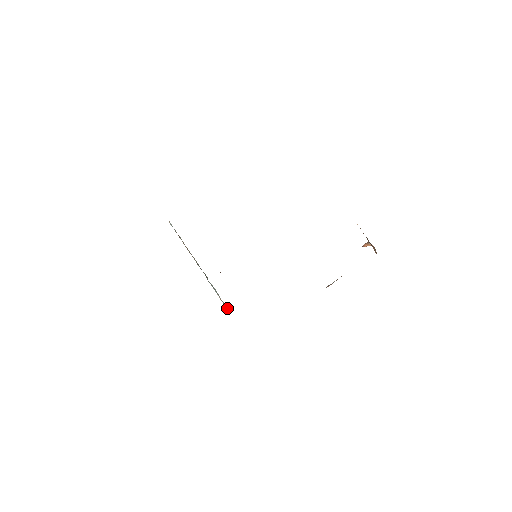
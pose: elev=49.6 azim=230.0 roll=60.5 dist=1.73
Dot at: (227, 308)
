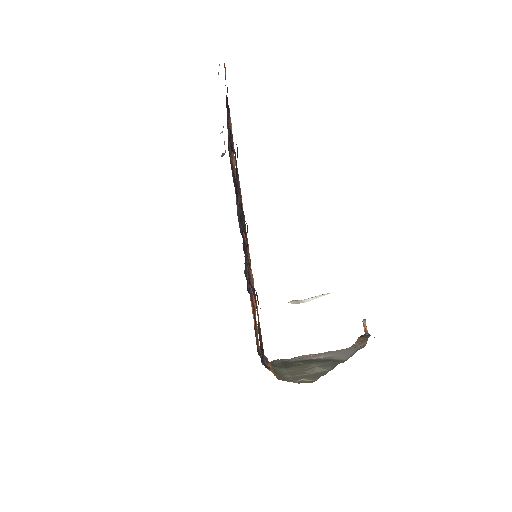
Dot at: (225, 150)
